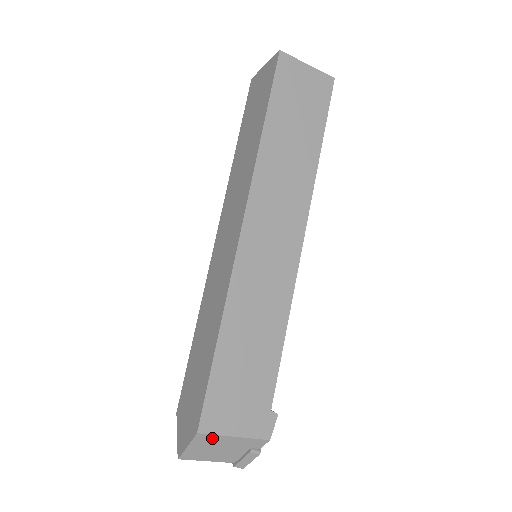
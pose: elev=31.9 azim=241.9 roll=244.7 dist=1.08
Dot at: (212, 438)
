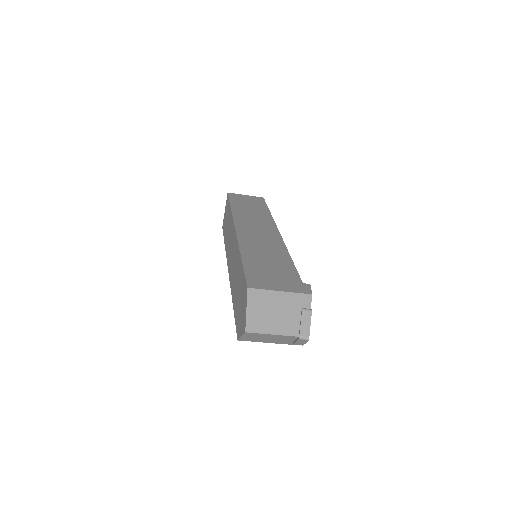
Dot at: (262, 295)
